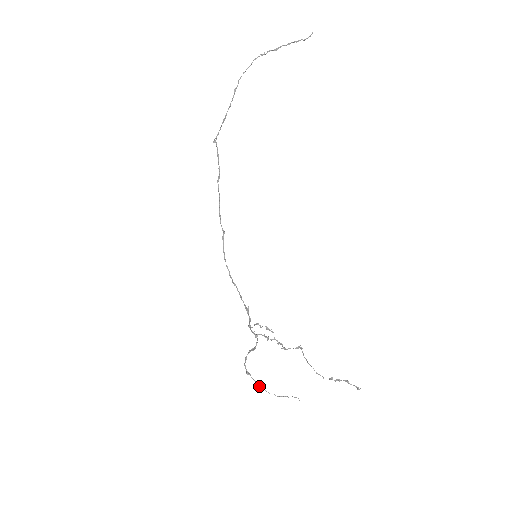
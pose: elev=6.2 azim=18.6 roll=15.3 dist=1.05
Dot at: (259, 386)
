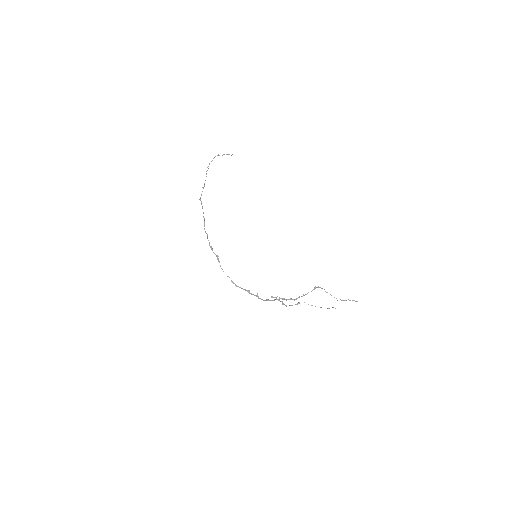
Dot at: (311, 305)
